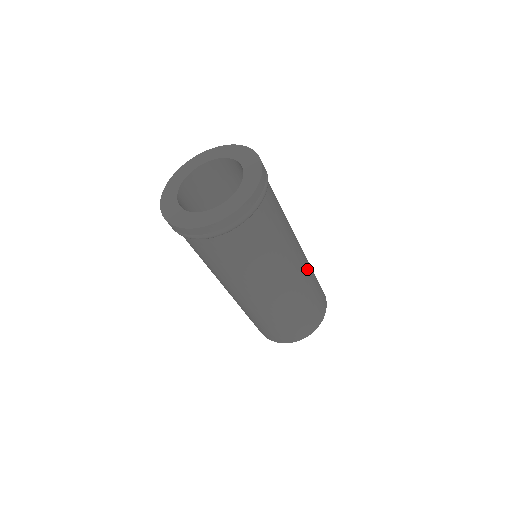
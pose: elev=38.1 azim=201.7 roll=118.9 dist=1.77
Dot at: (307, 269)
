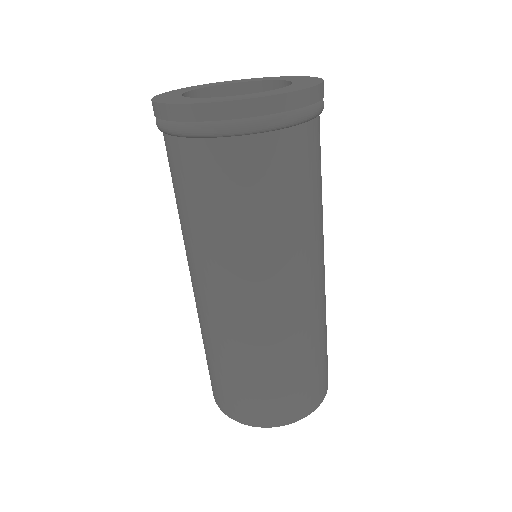
Dot at: (318, 312)
